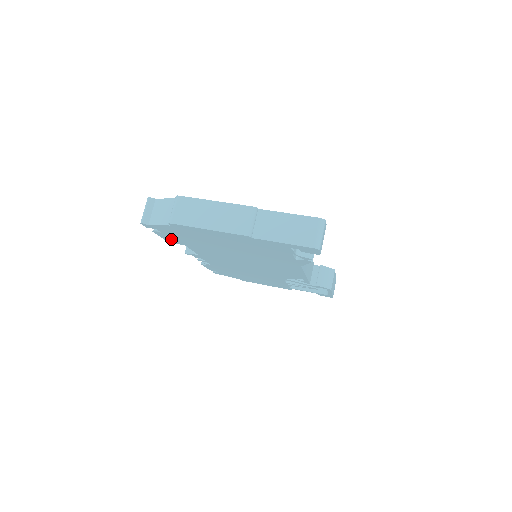
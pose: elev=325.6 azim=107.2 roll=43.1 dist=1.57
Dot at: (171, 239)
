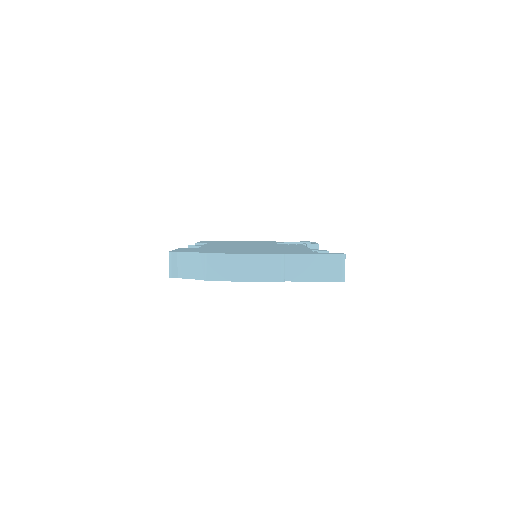
Dot at: occluded
